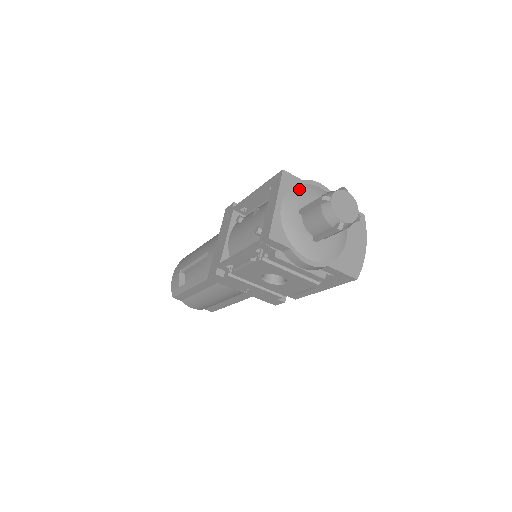
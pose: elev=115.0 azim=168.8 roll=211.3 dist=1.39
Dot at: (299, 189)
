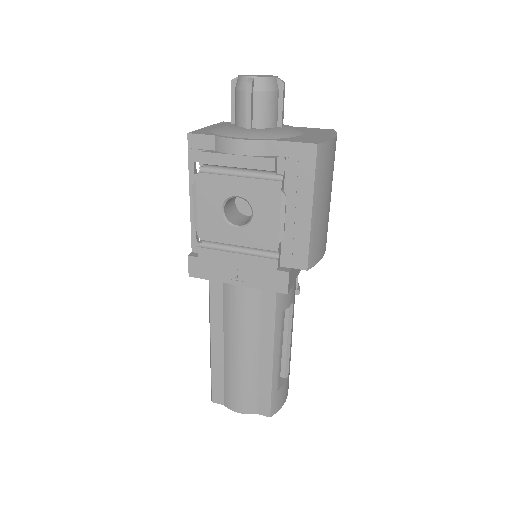
Dot at: occluded
